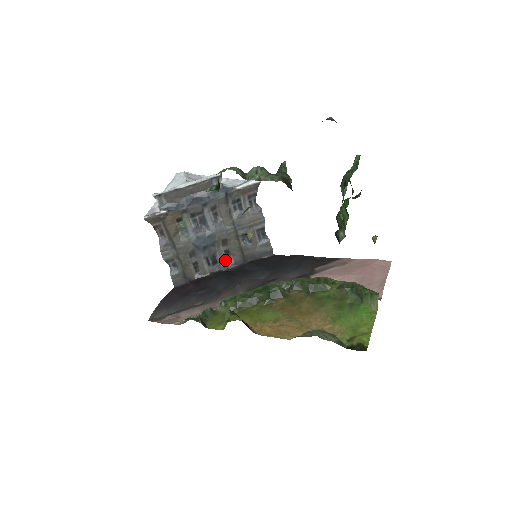
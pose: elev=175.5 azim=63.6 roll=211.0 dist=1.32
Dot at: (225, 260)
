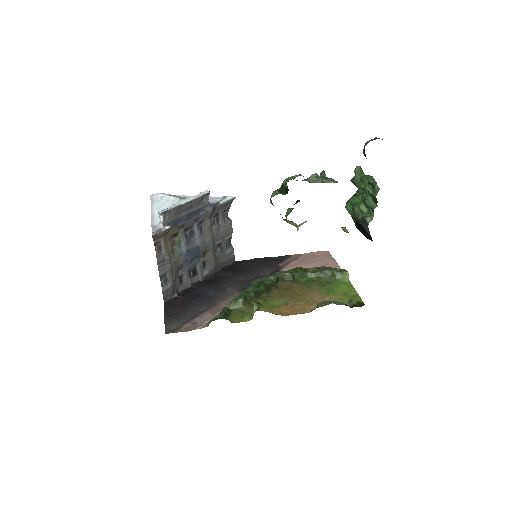
Dot at: (202, 271)
